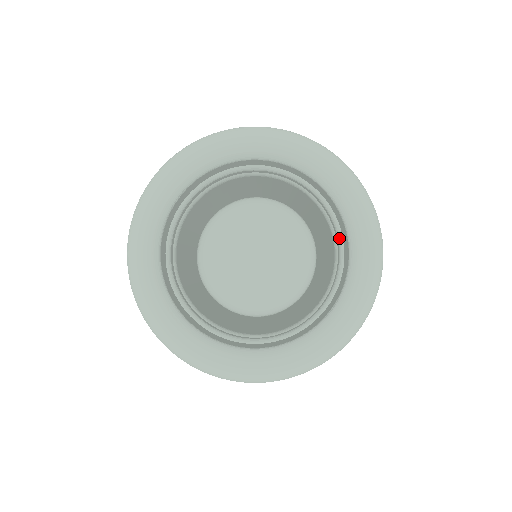
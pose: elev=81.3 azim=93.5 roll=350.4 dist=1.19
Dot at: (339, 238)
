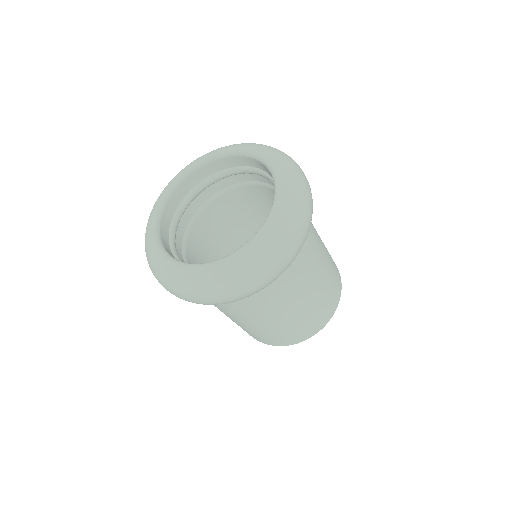
Dot at: (252, 170)
